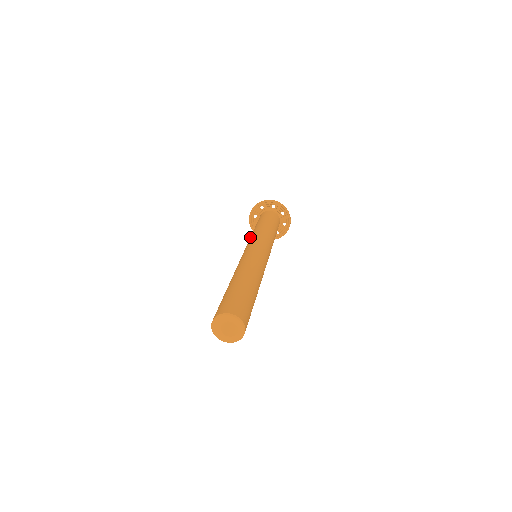
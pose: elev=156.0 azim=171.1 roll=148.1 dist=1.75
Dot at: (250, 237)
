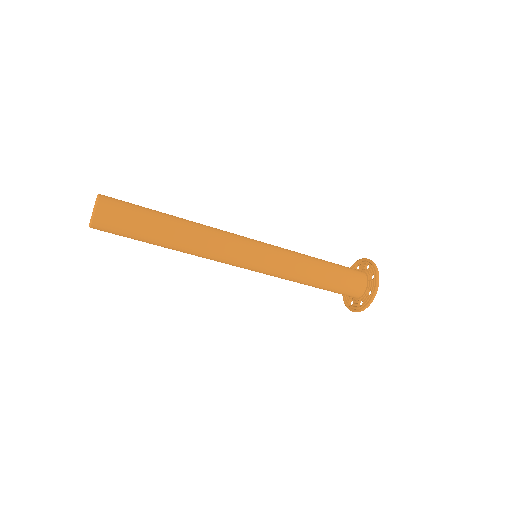
Dot at: occluded
